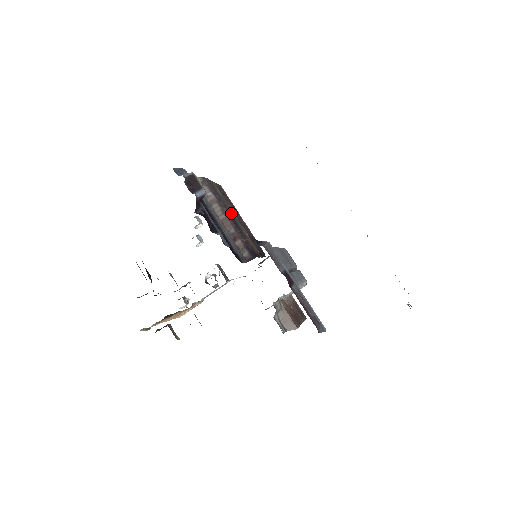
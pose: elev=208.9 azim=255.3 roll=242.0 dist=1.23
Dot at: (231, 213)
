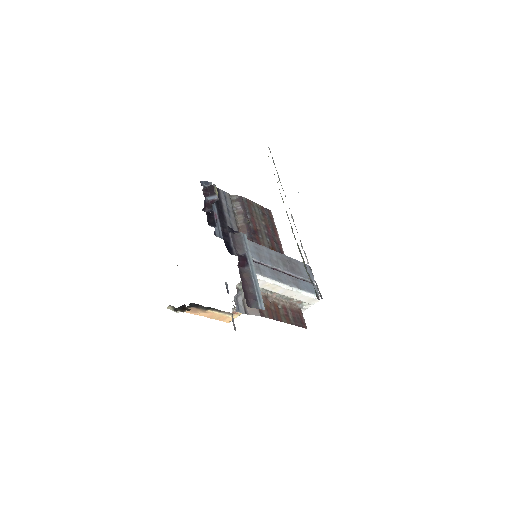
Dot at: (257, 226)
